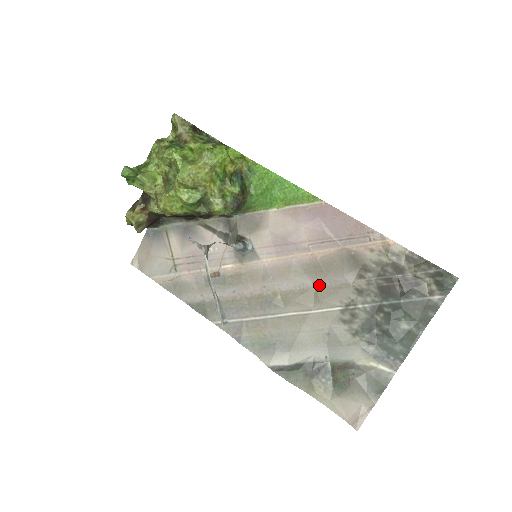
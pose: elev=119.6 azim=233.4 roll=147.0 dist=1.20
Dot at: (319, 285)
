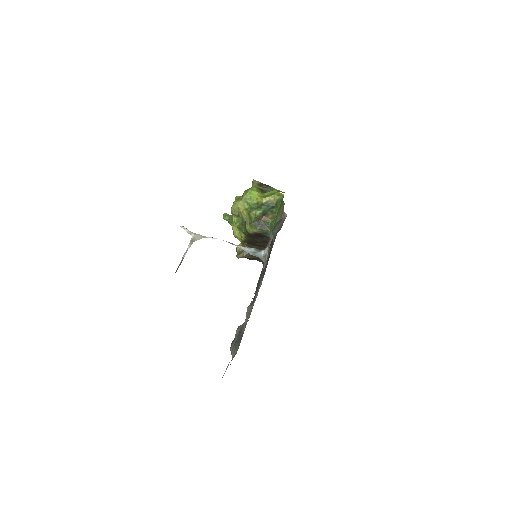
Dot at: occluded
